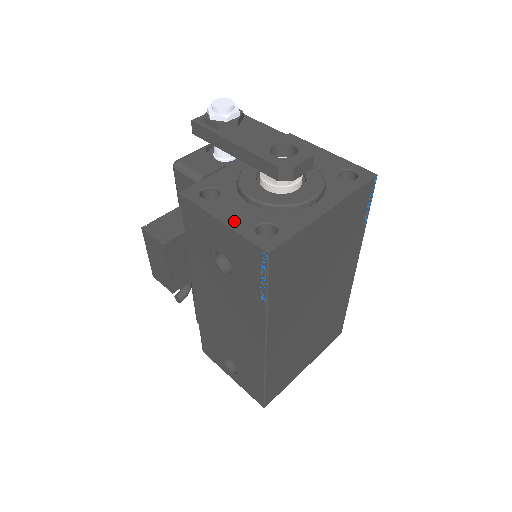
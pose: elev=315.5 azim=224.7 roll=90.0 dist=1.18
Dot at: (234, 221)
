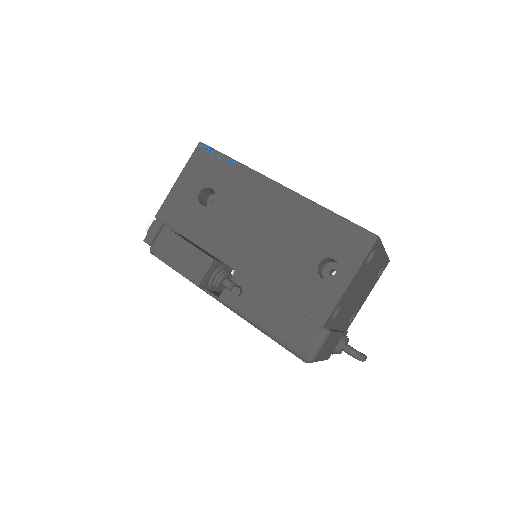
Dot at: occluded
